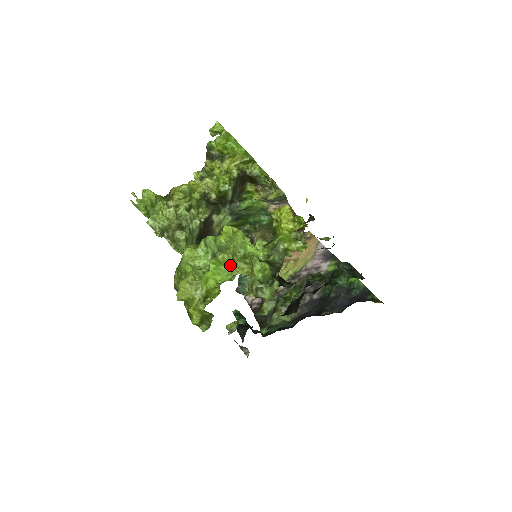
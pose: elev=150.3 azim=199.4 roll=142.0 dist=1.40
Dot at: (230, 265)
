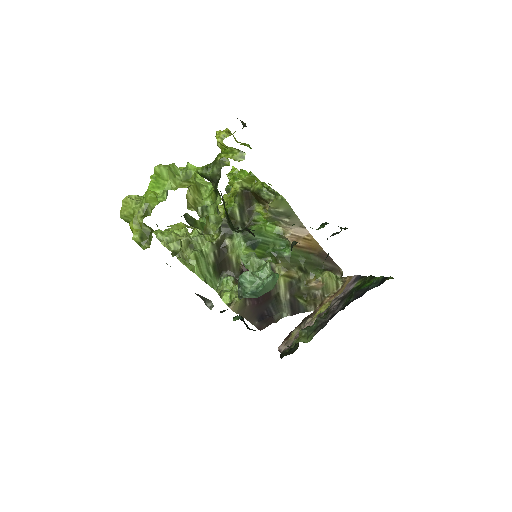
Dot at: (169, 179)
